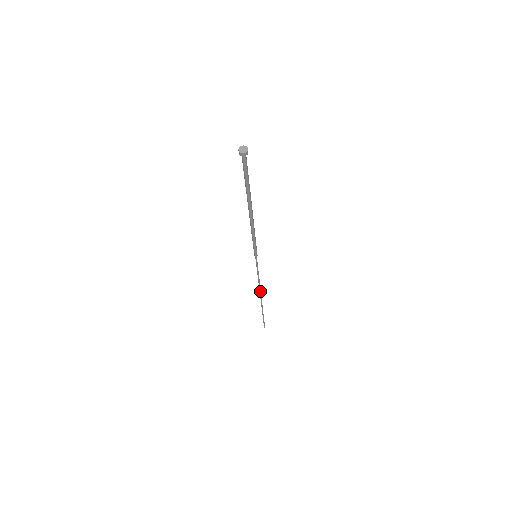
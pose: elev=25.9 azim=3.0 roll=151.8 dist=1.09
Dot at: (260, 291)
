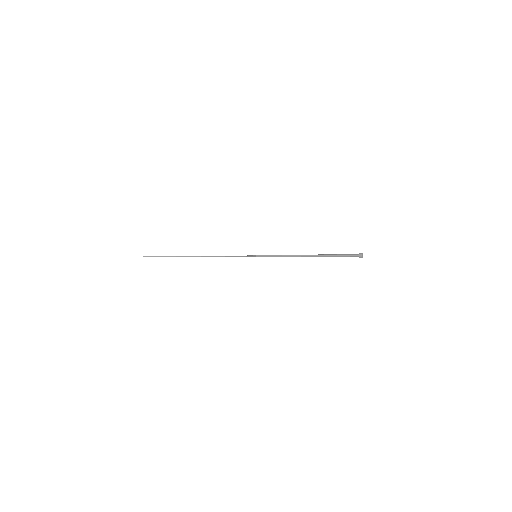
Dot at: (207, 256)
